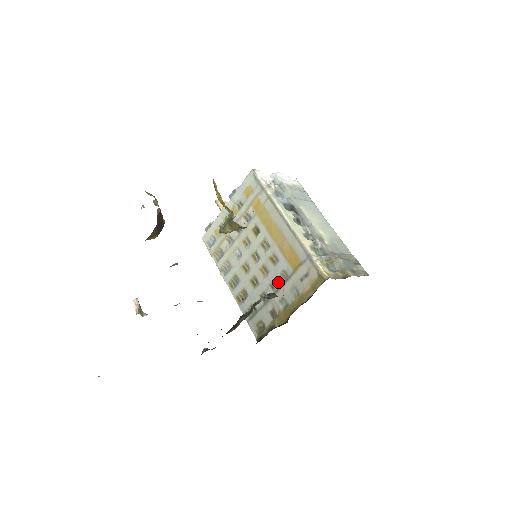
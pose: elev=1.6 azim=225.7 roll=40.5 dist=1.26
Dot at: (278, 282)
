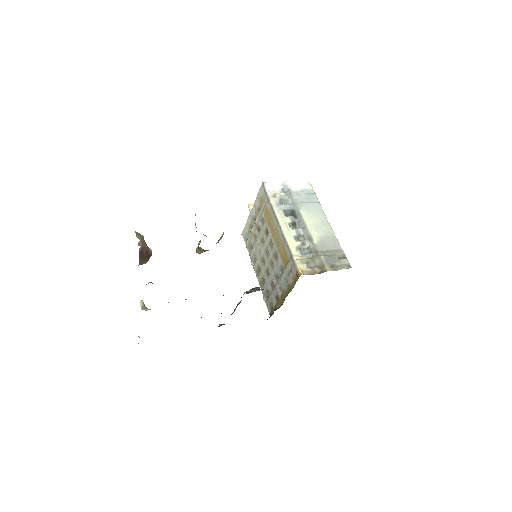
Dot at: (278, 274)
